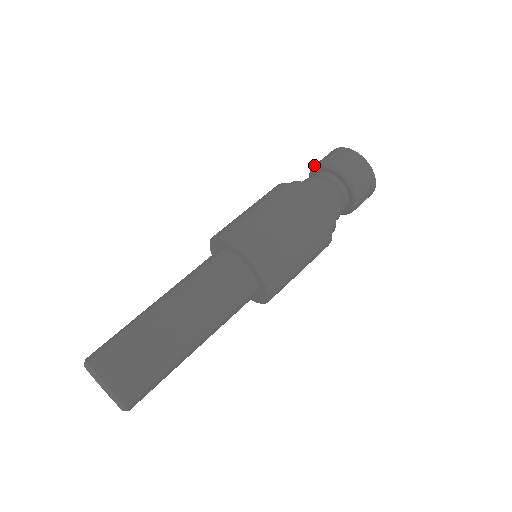
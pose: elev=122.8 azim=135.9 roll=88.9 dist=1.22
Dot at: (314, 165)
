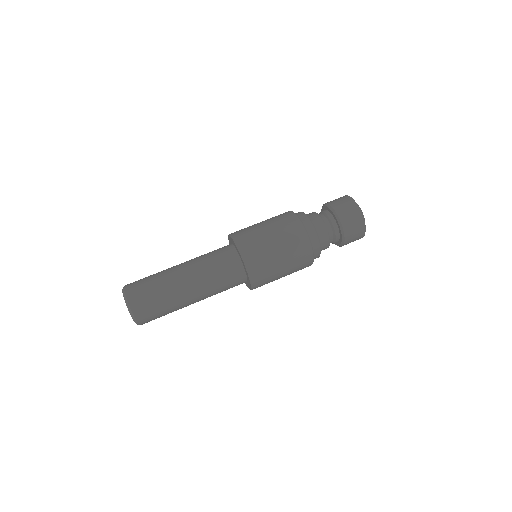
Dot at: (330, 205)
